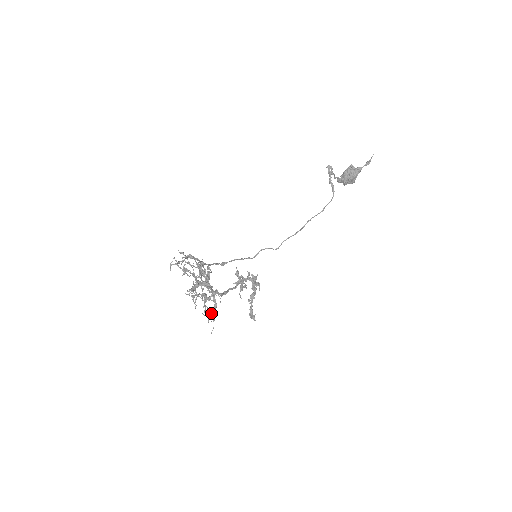
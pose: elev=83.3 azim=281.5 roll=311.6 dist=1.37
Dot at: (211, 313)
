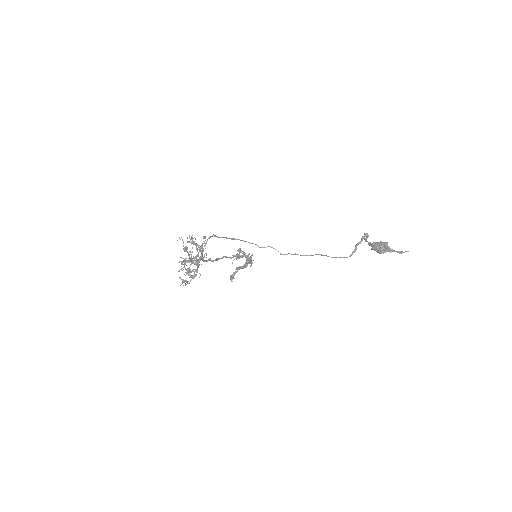
Dot at: (187, 281)
